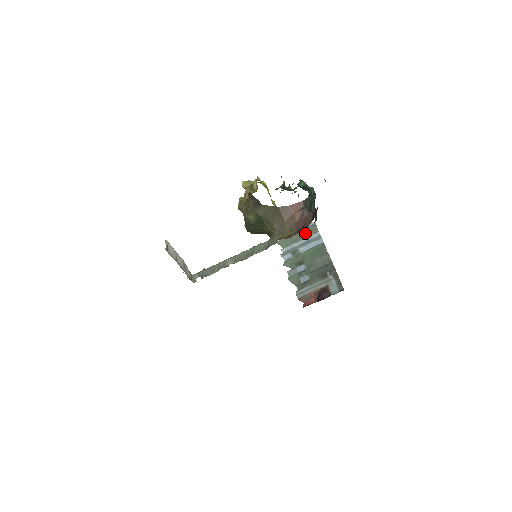
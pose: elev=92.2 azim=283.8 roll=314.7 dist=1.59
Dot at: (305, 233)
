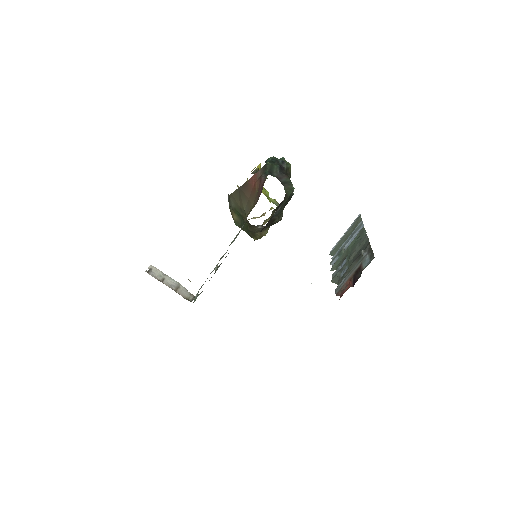
Dot at: (352, 230)
